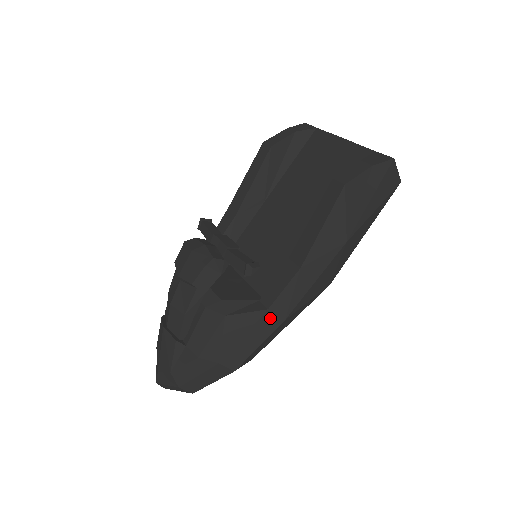
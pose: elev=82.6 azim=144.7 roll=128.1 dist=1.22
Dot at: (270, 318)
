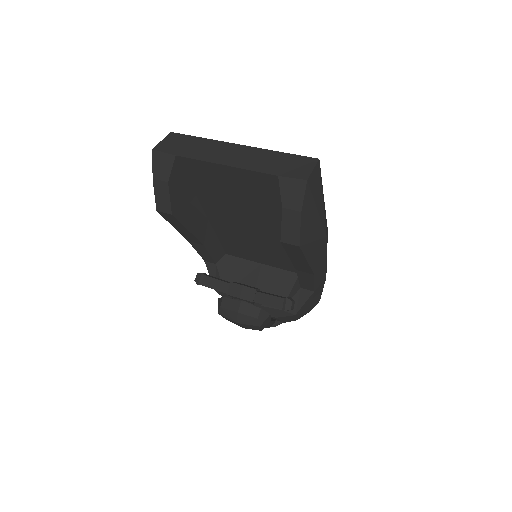
Dot at: (318, 288)
